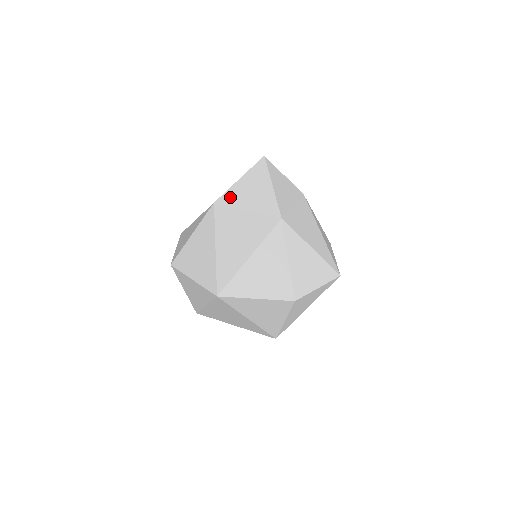
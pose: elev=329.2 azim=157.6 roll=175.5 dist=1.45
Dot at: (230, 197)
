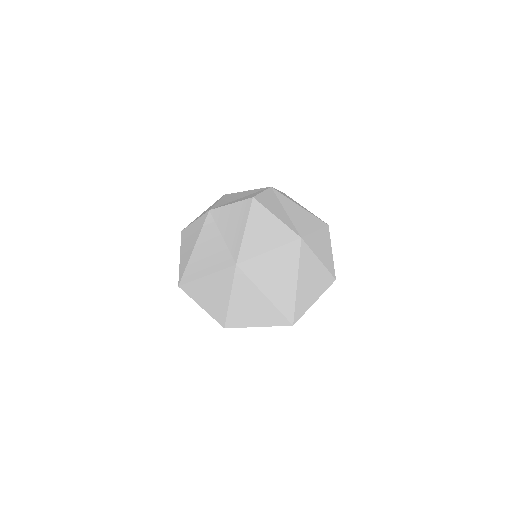
Dot at: (247, 251)
